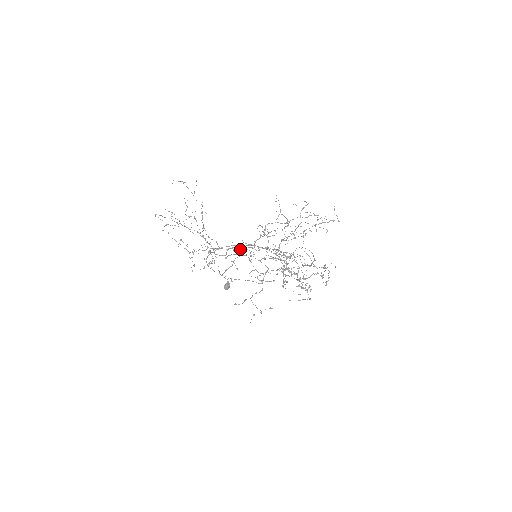
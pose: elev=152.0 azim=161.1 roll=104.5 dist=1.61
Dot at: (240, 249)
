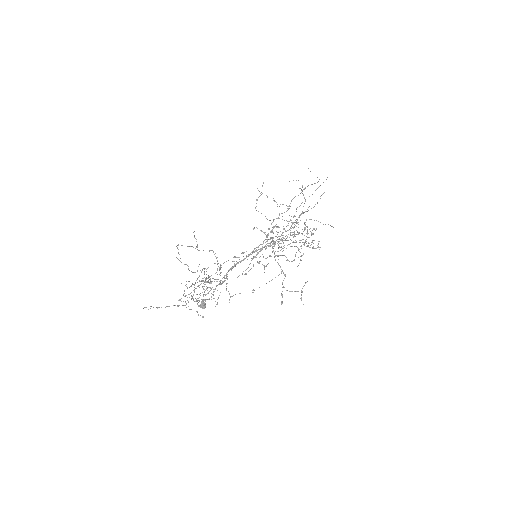
Dot at: occluded
